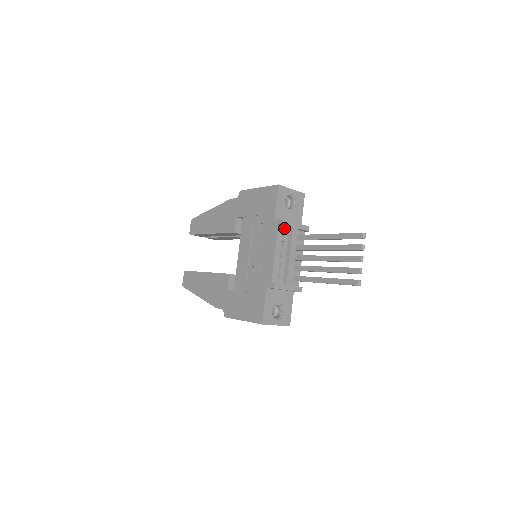
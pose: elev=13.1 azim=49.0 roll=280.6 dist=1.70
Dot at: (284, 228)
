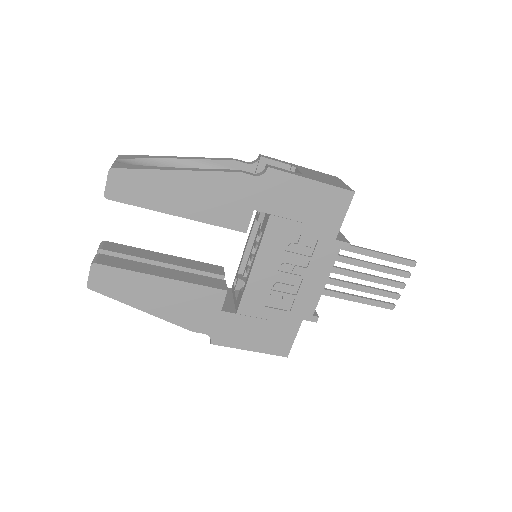
Dot at: occluded
